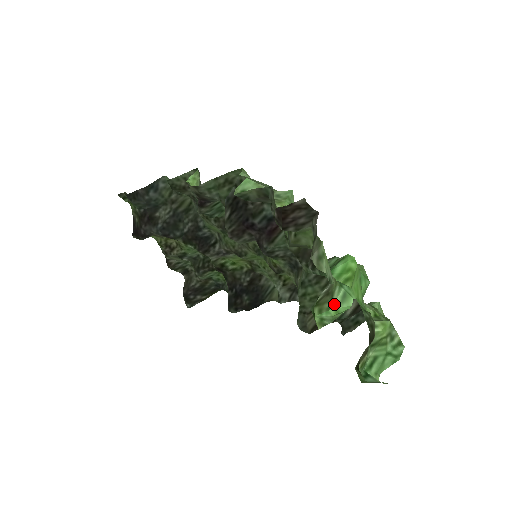
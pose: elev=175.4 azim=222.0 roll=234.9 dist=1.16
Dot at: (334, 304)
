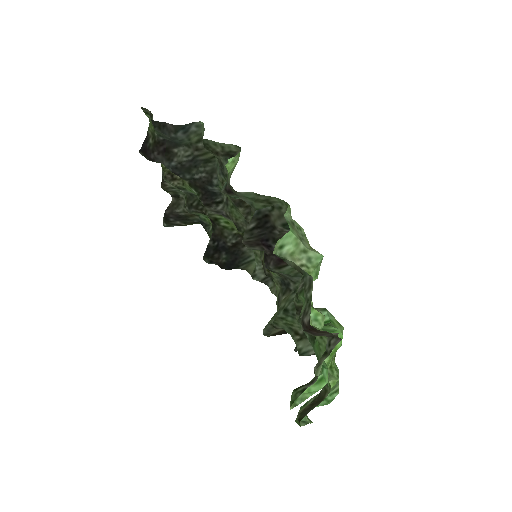
Dot at: occluded
